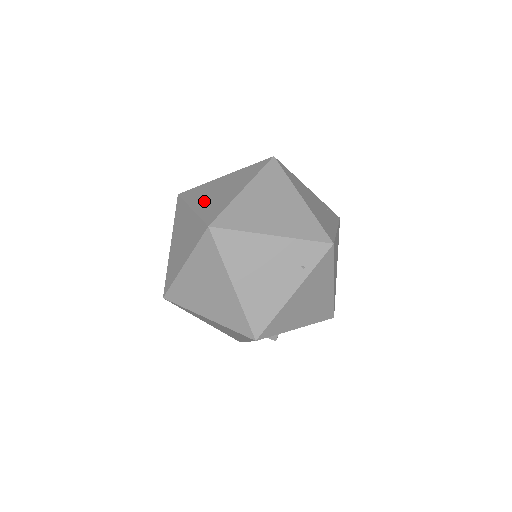
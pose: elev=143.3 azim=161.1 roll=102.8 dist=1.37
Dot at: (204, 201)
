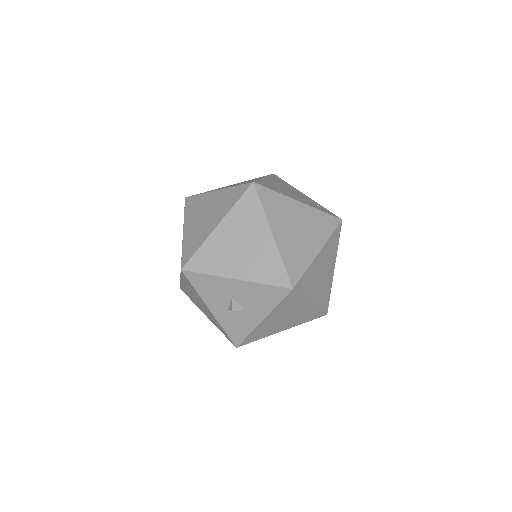
Dot at: occluded
